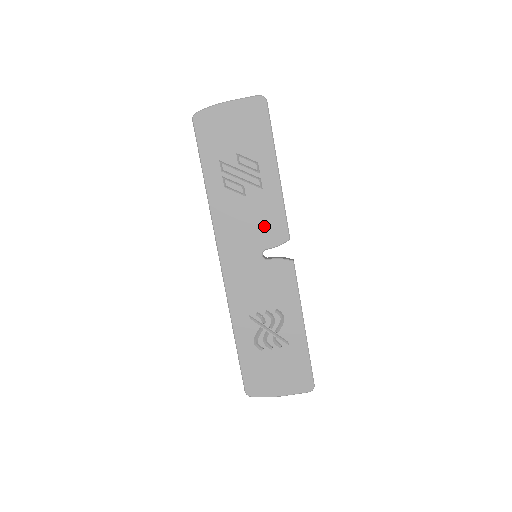
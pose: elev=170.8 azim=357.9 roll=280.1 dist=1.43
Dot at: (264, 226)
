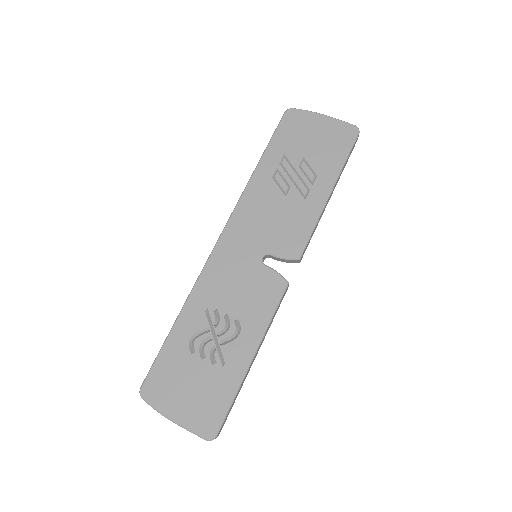
Dot at: (283, 232)
